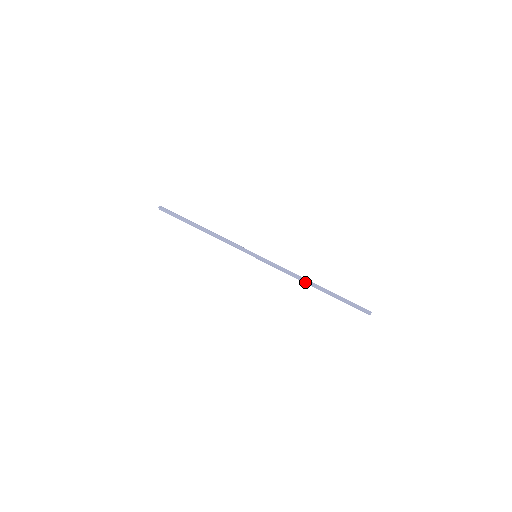
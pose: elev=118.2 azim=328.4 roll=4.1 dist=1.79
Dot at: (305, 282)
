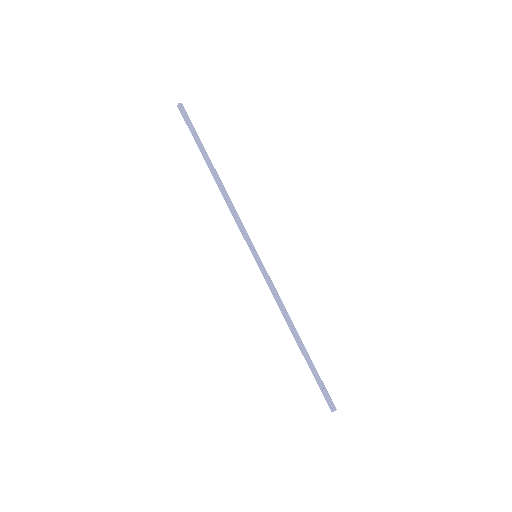
Dot at: (290, 327)
